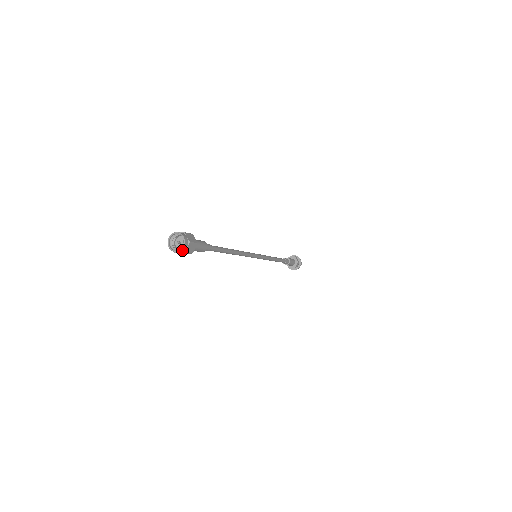
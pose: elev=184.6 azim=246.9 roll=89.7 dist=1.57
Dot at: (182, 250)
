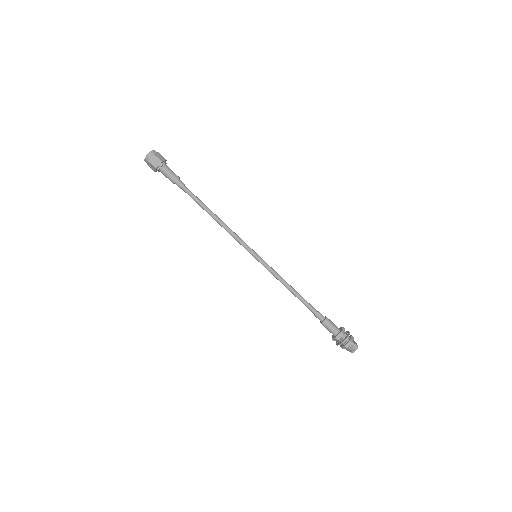
Dot at: (147, 158)
